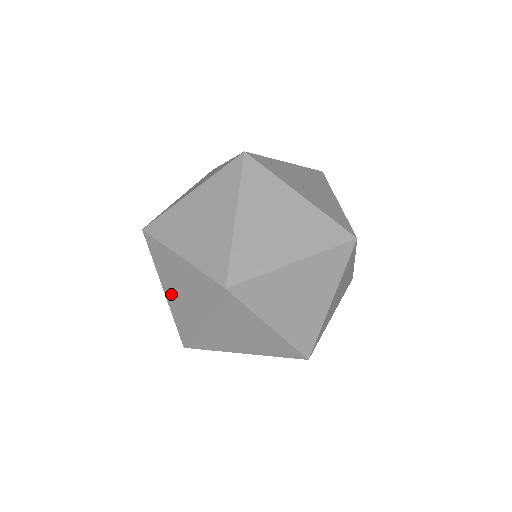
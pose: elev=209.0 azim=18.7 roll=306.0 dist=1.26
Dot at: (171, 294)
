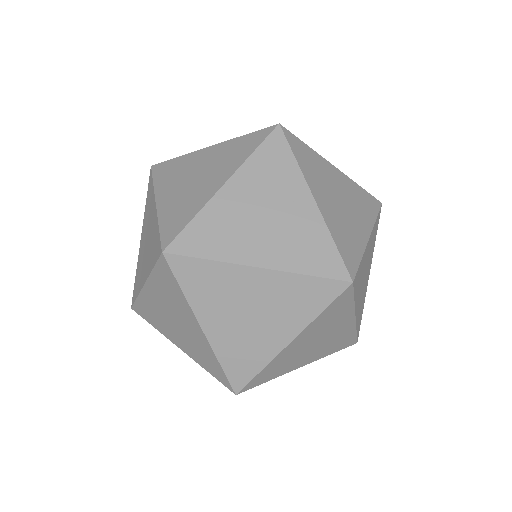
Dot at: occluded
